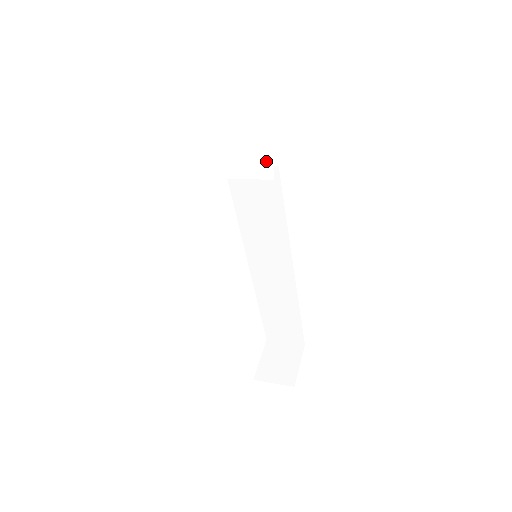
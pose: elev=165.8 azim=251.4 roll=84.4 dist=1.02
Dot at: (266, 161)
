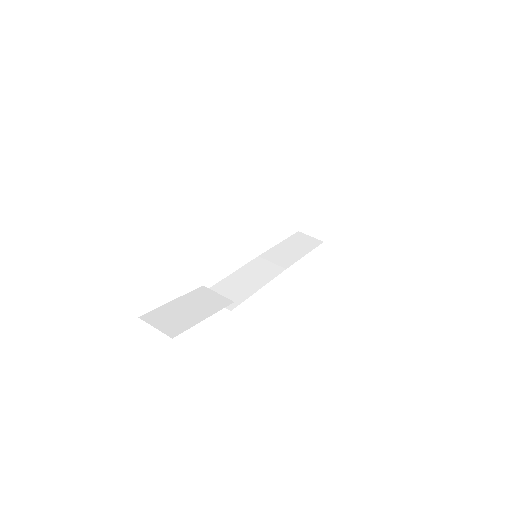
Dot at: occluded
